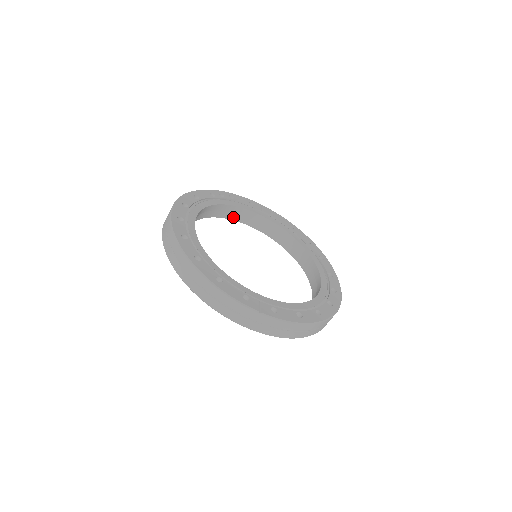
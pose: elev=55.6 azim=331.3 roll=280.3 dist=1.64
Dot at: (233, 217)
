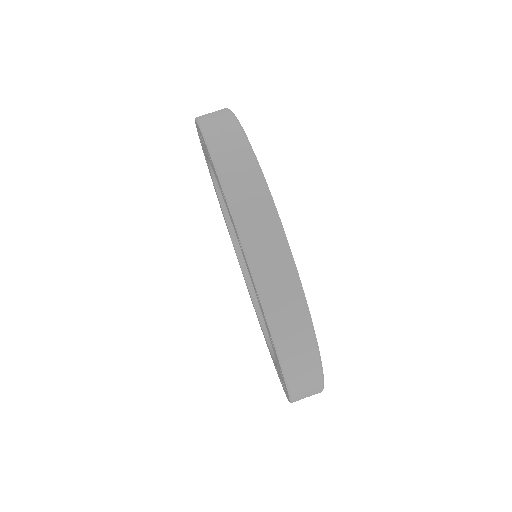
Dot at: (248, 275)
